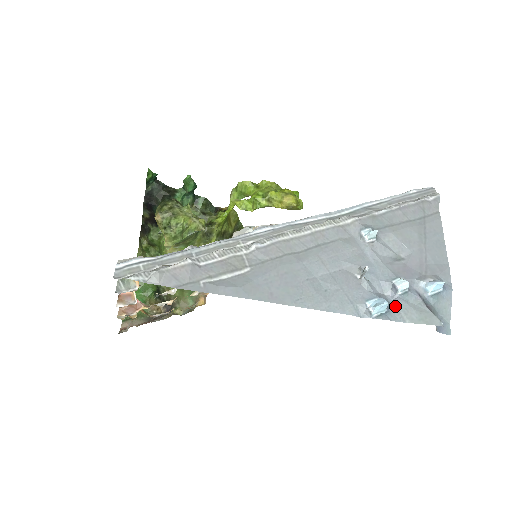
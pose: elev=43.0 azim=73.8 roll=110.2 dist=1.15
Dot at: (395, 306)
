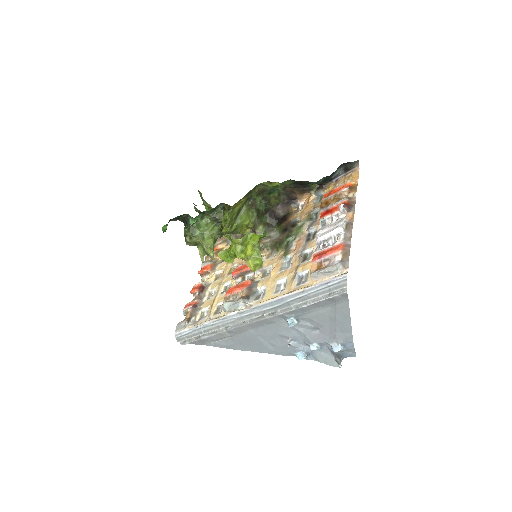
Dot at: (313, 354)
